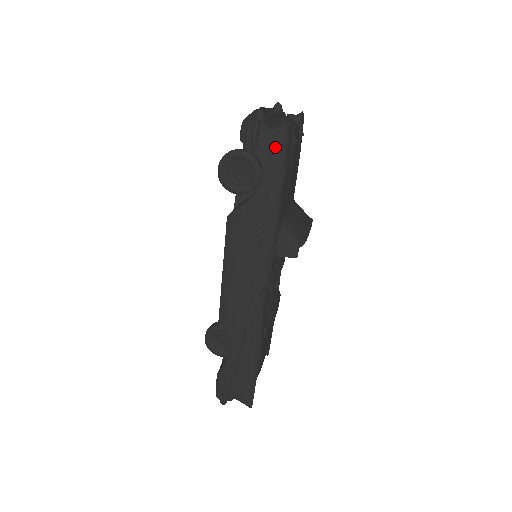
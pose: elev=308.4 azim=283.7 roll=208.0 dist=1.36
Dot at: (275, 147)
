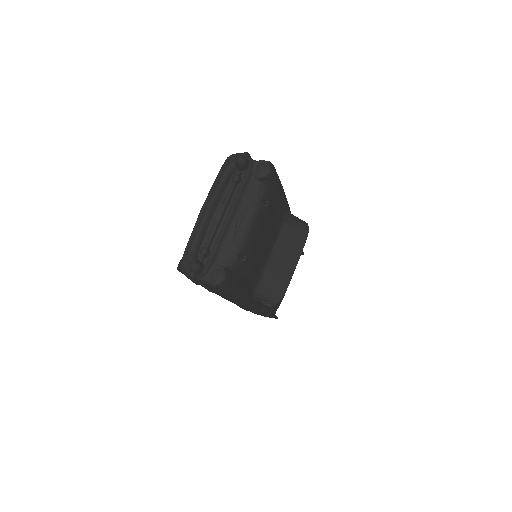
Dot at: (217, 289)
